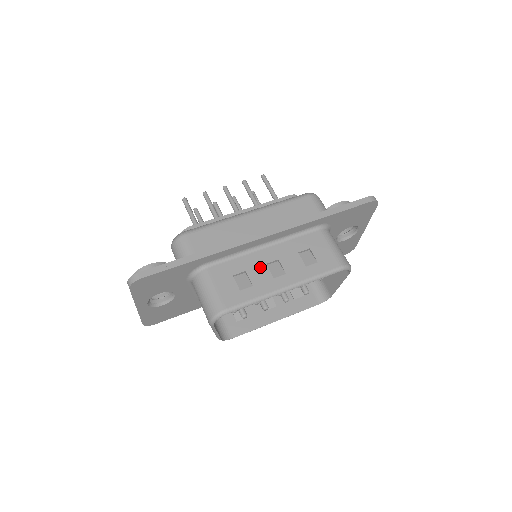
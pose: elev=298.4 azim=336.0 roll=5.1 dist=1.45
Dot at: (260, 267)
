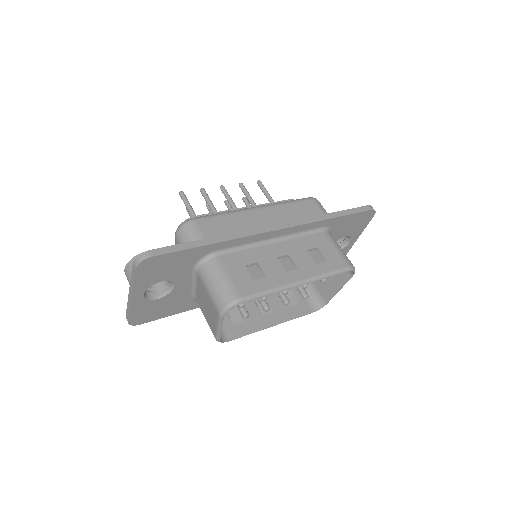
Dot at: (272, 260)
